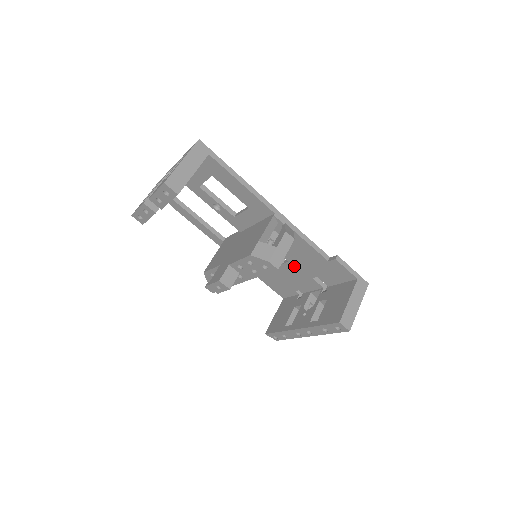
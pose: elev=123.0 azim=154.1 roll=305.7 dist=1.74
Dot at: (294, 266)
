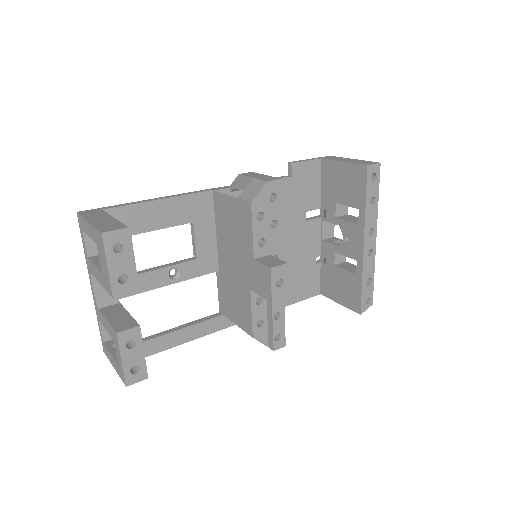
Dot at: (284, 232)
